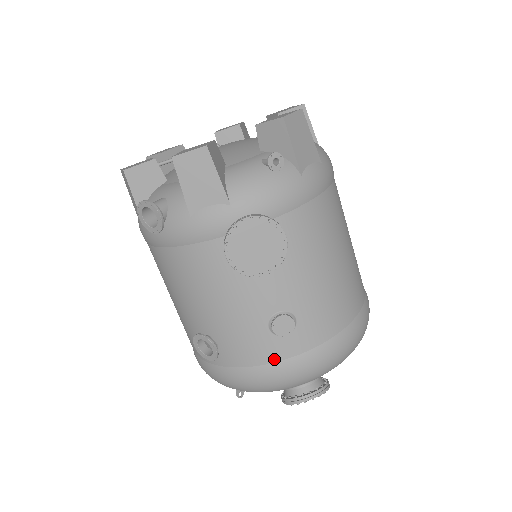
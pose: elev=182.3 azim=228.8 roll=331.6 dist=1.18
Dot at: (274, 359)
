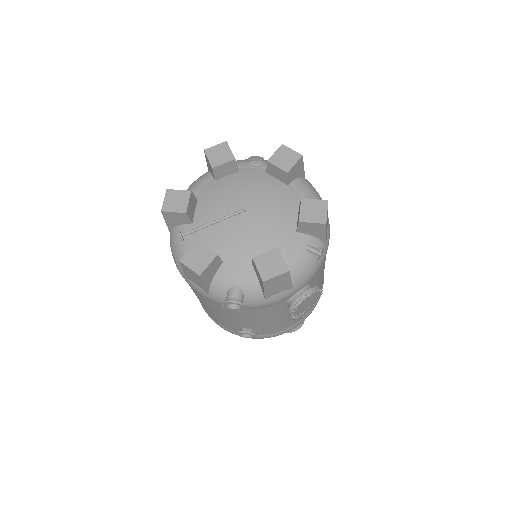
Dot at: (289, 327)
